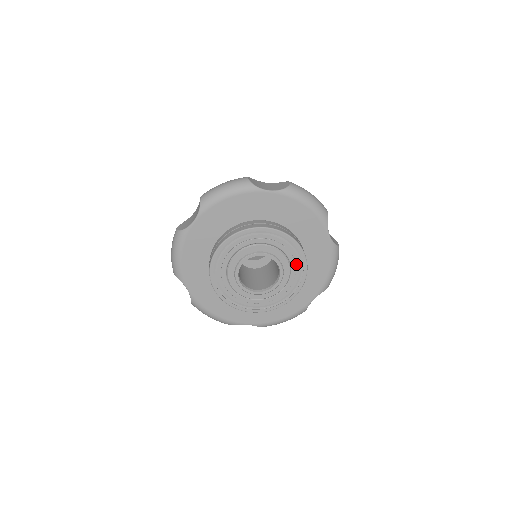
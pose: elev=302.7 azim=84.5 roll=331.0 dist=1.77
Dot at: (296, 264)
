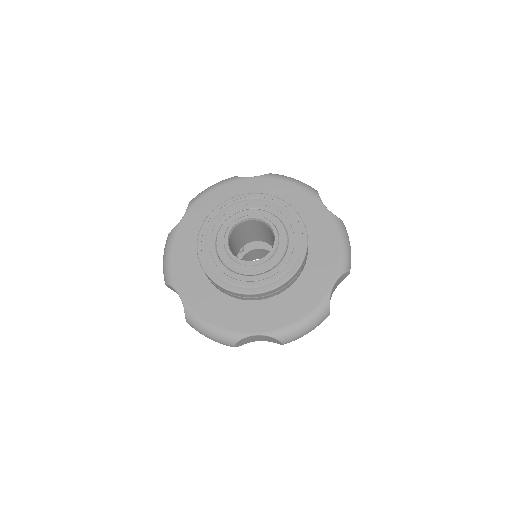
Dot at: (286, 265)
